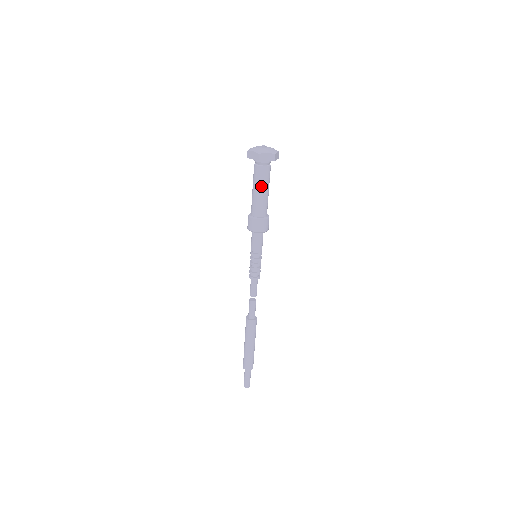
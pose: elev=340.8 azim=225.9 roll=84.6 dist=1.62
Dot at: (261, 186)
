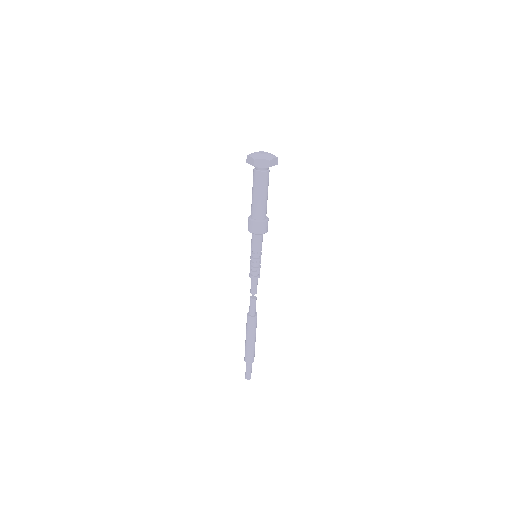
Dot at: (258, 190)
